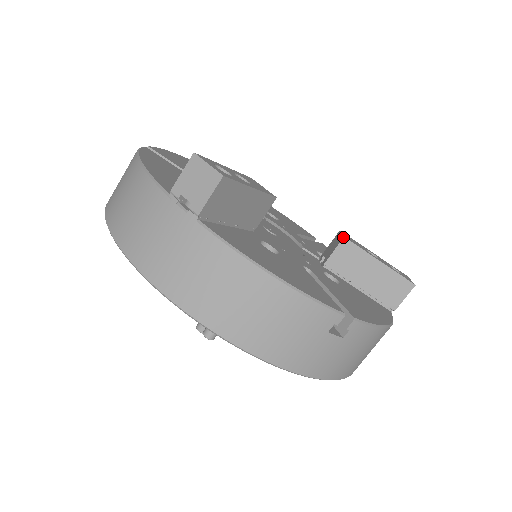
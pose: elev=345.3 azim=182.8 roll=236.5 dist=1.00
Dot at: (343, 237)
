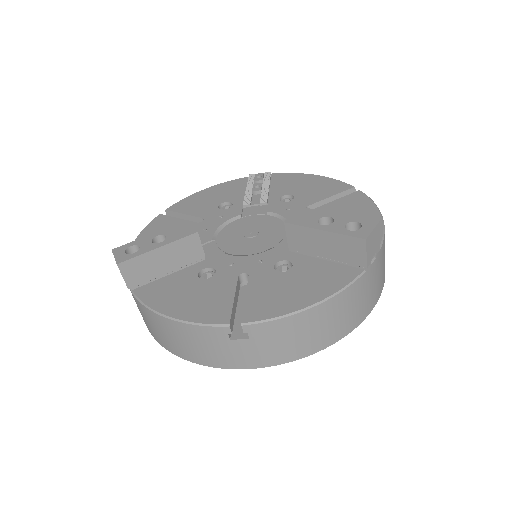
Dot at: (284, 223)
